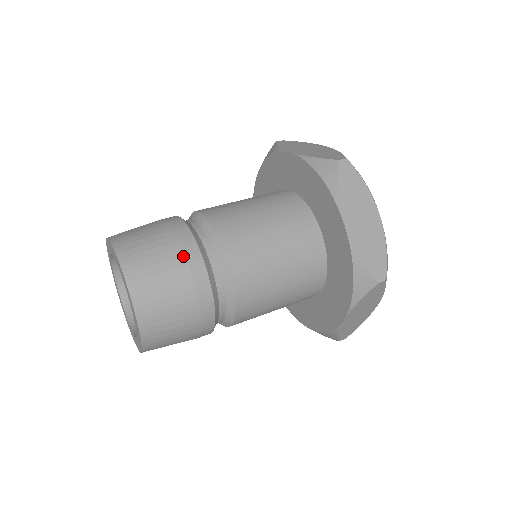
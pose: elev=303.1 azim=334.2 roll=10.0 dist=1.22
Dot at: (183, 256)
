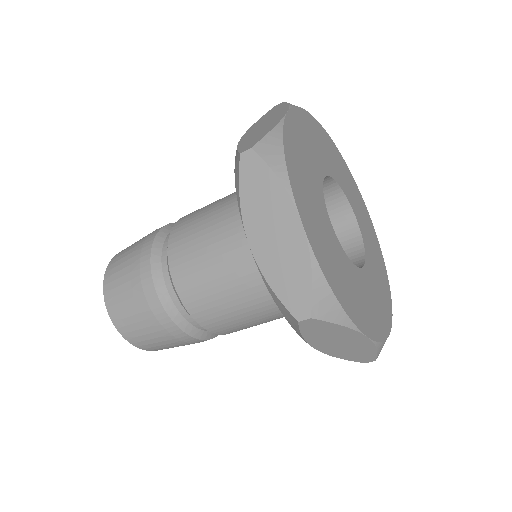
Dot at: occluded
